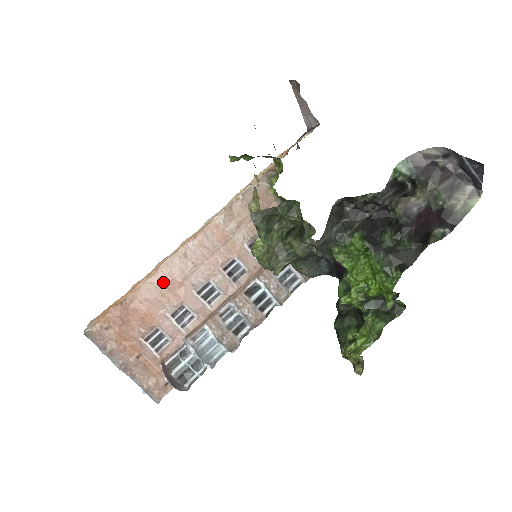
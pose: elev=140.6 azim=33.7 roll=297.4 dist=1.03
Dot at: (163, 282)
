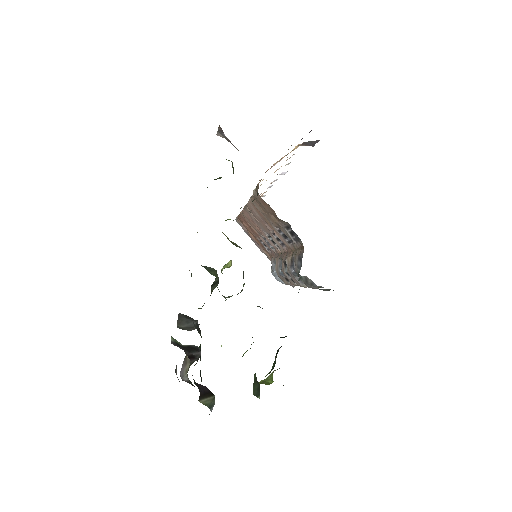
Dot at: (249, 218)
